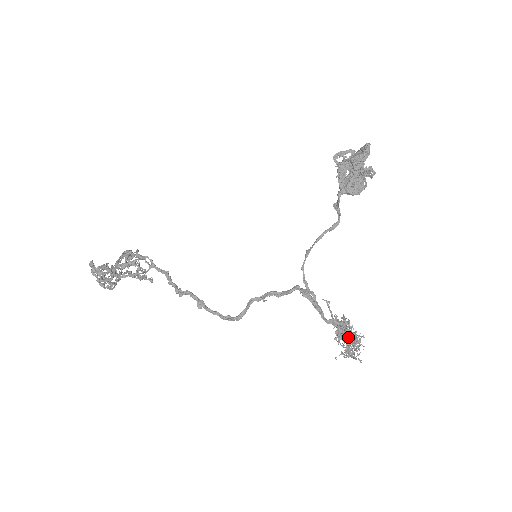
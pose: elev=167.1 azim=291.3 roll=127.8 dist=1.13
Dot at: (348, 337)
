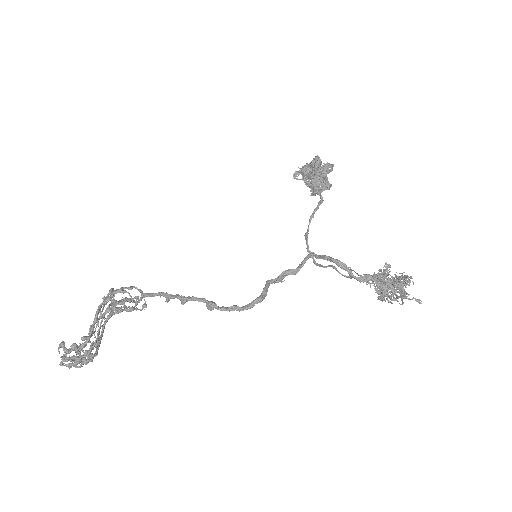
Dot at: (390, 280)
